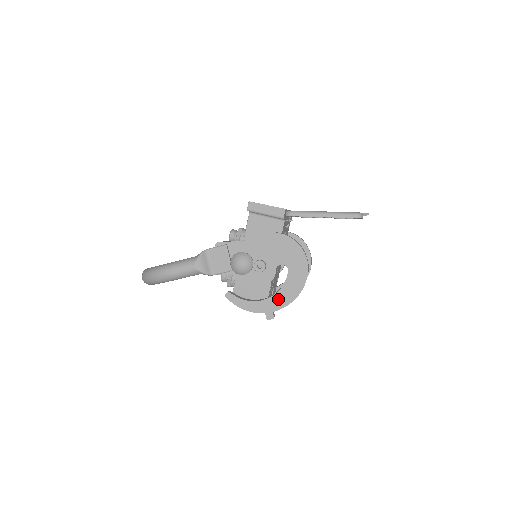
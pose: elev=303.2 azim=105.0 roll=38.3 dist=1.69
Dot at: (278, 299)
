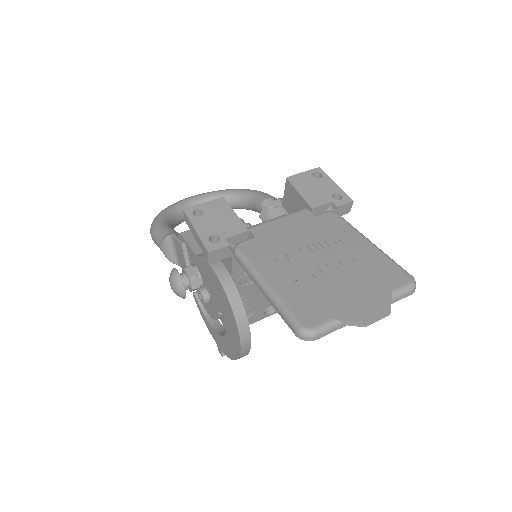
Dot at: (223, 343)
